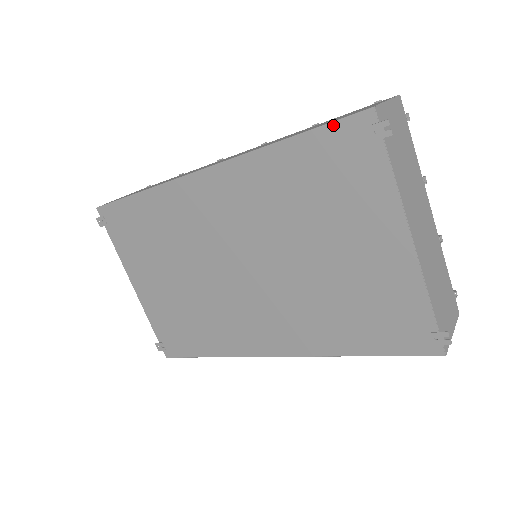
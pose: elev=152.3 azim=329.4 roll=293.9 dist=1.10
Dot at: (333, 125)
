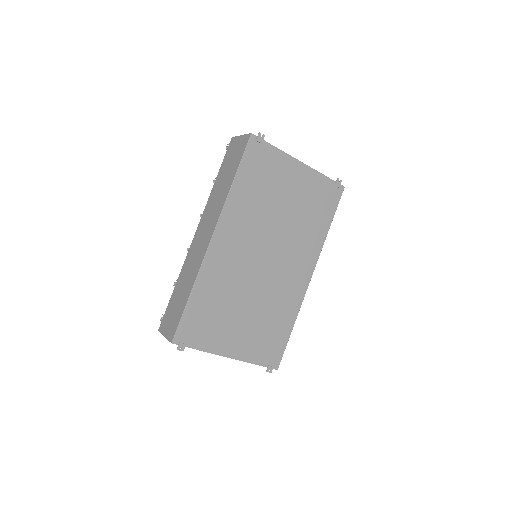
Dot at: (245, 154)
